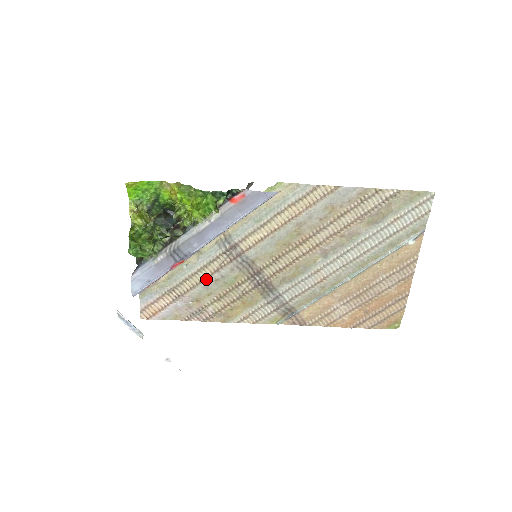
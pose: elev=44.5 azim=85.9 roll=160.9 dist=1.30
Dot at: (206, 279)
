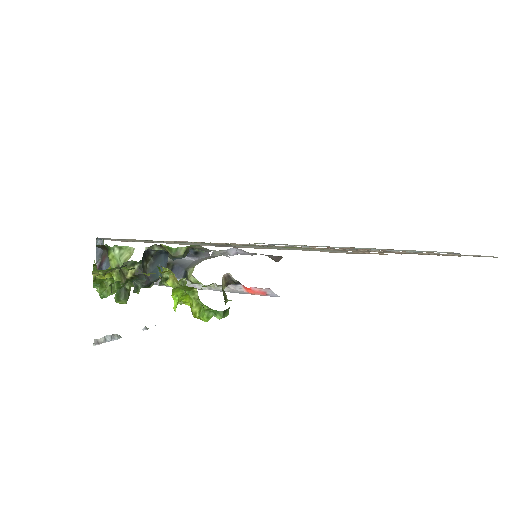
Dot at: occluded
